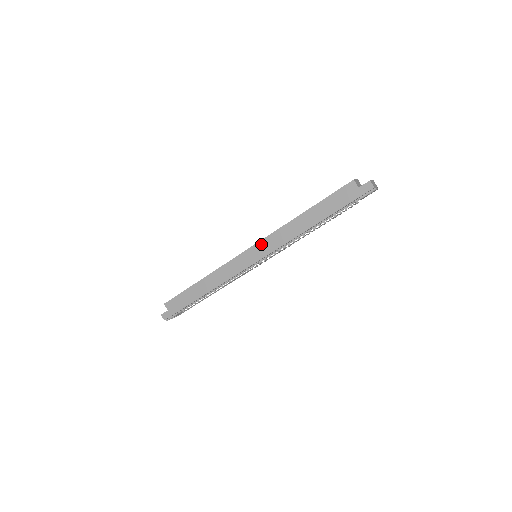
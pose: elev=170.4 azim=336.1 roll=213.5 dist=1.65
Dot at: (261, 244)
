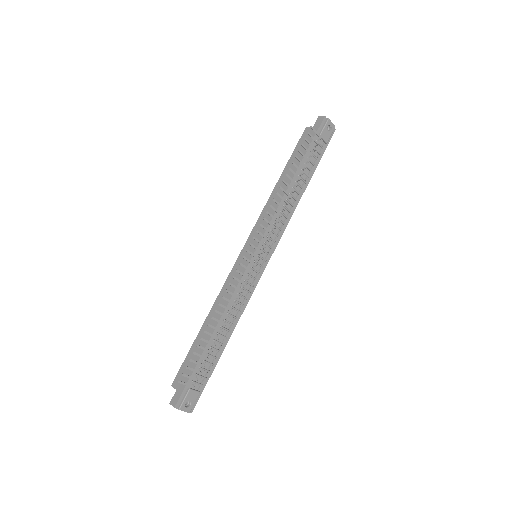
Dot at: (253, 234)
